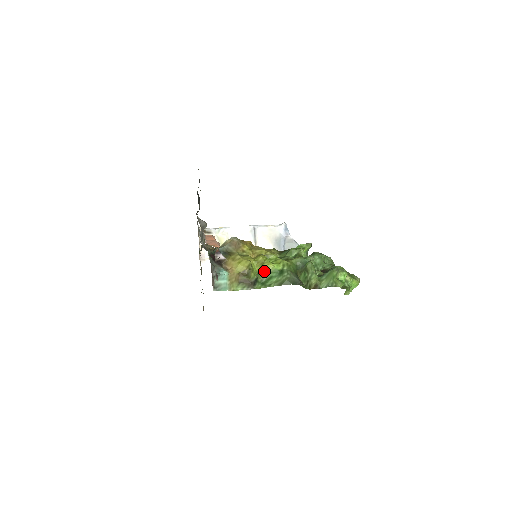
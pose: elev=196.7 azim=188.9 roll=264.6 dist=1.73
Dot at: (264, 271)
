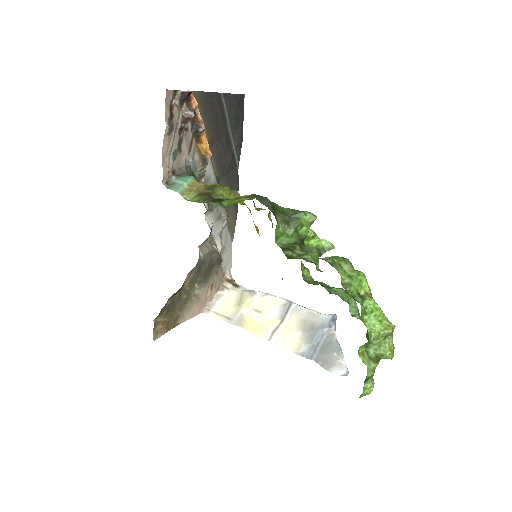
Dot at: (238, 199)
